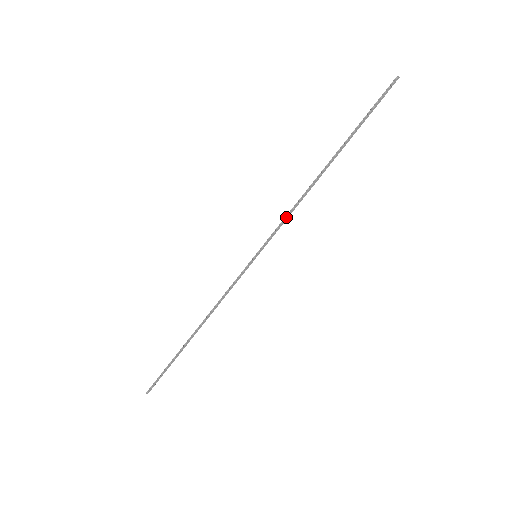
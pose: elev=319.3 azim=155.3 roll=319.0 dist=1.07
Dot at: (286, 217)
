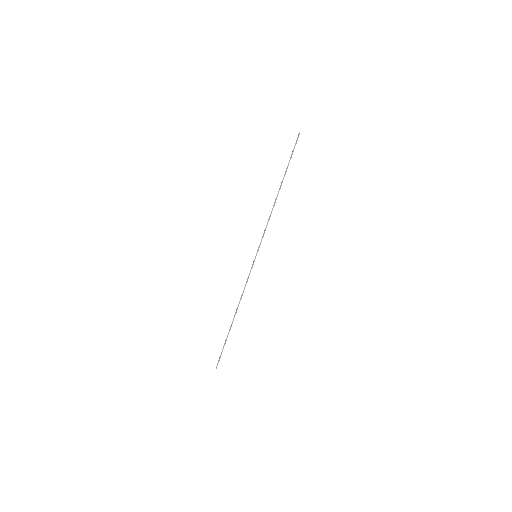
Dot at: (266, 227)
